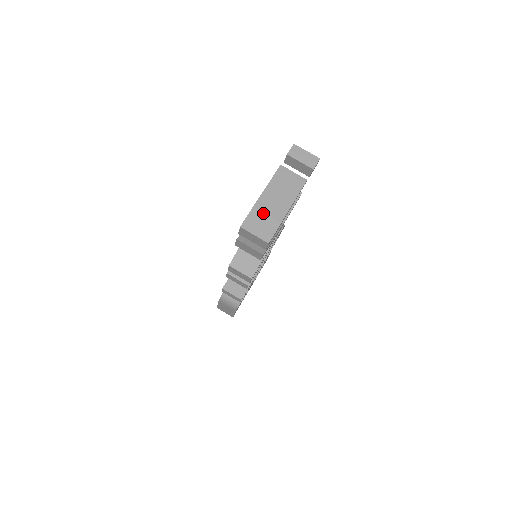
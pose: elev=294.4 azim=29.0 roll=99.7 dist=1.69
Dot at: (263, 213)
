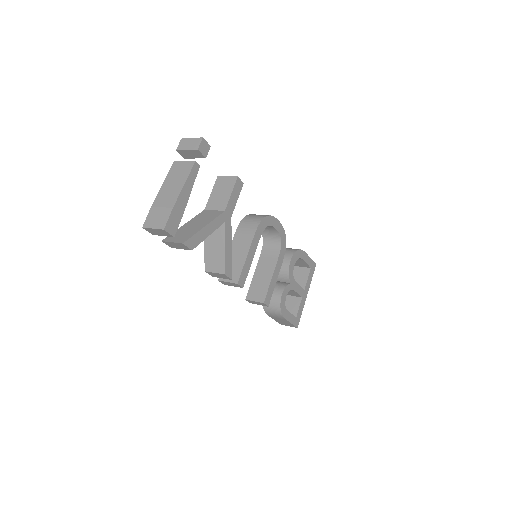
Dot at: (159, 207)
